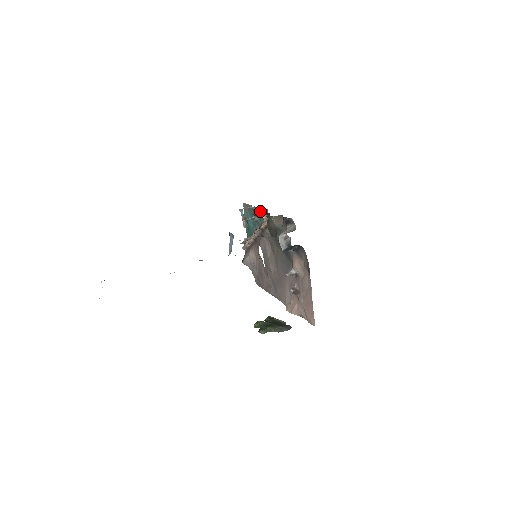
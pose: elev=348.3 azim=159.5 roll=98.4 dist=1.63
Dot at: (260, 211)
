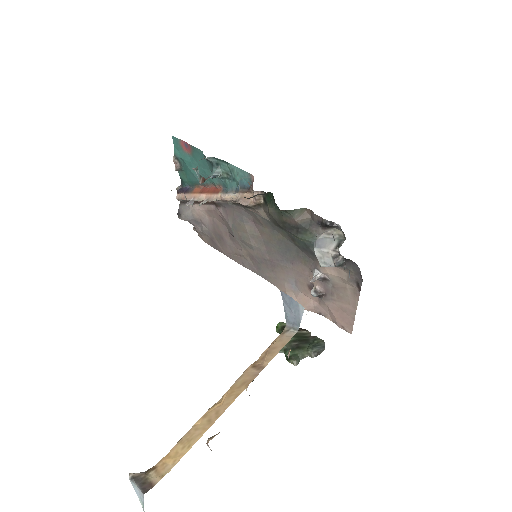
Dot at: (227, 167)
